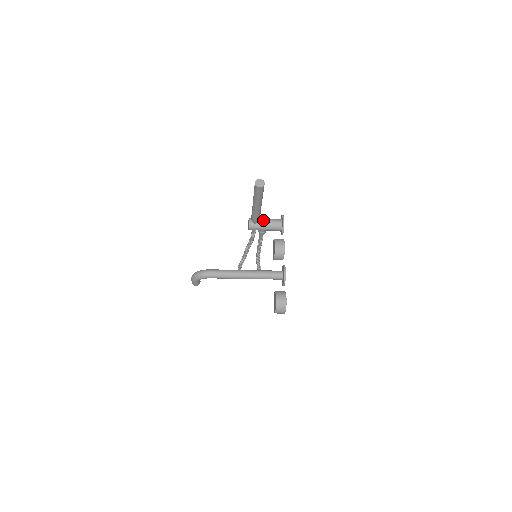
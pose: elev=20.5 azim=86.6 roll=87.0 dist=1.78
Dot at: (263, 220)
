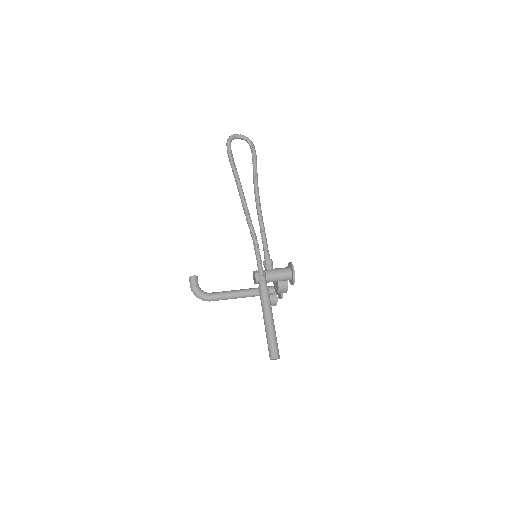
Dot at: (271, 281)
